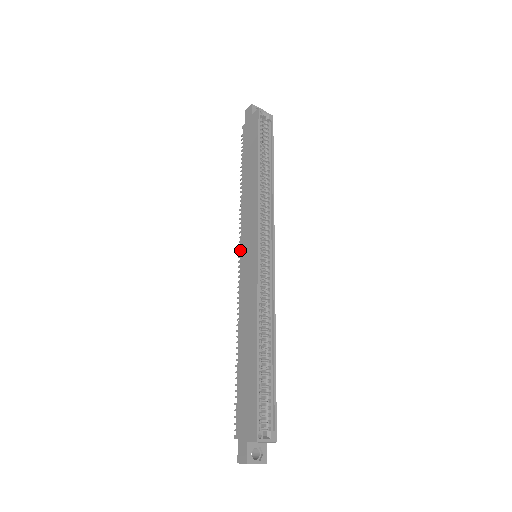
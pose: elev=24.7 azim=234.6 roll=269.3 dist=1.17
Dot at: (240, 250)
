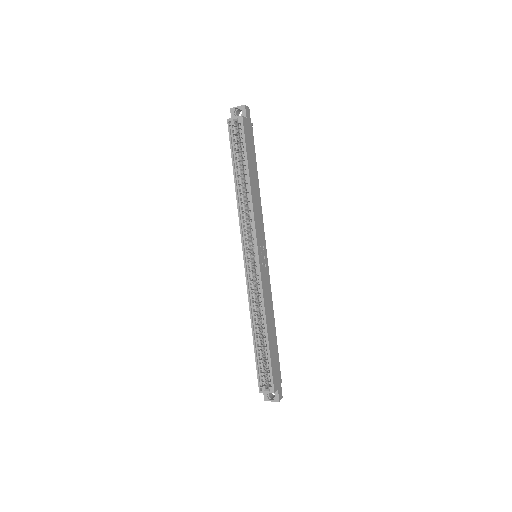
Dot at: occluded
